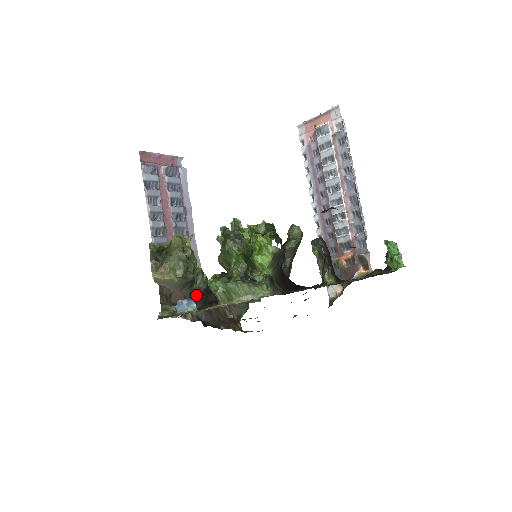
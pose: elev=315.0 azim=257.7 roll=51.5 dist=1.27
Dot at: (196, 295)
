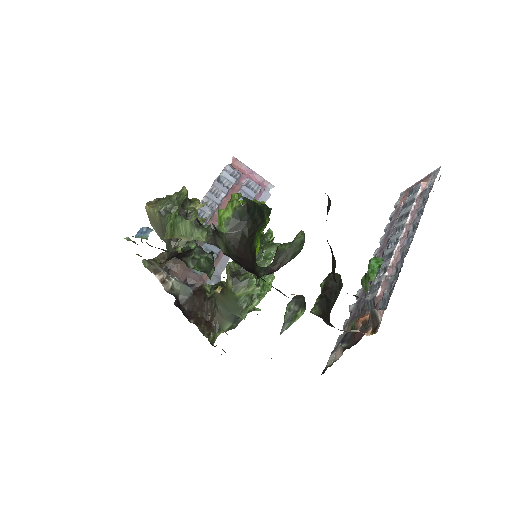
Dot at: (173, 252)
